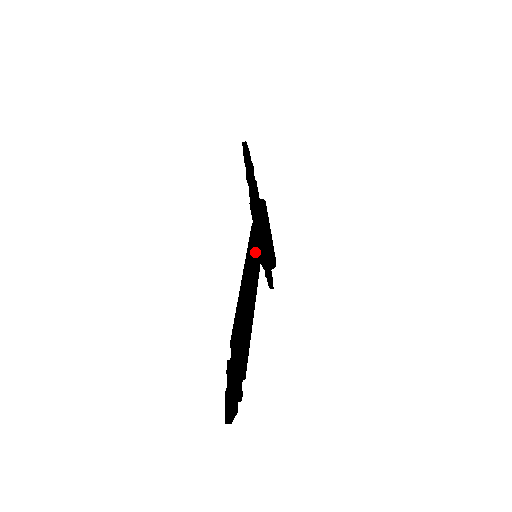
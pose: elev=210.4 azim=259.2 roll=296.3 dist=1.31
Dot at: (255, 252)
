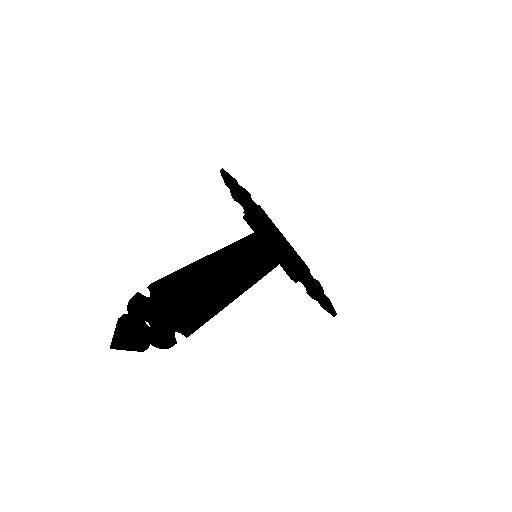
Dot at: (251, 251)
